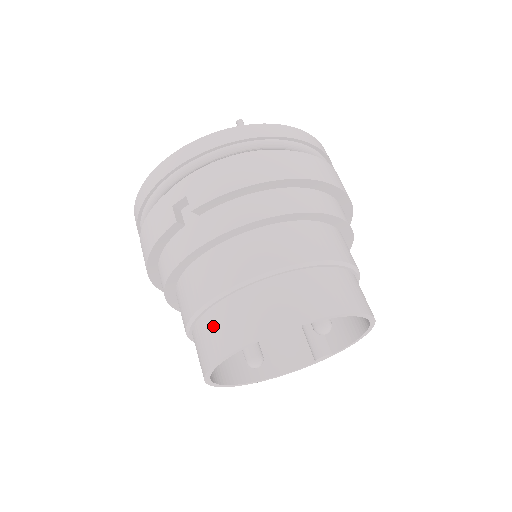
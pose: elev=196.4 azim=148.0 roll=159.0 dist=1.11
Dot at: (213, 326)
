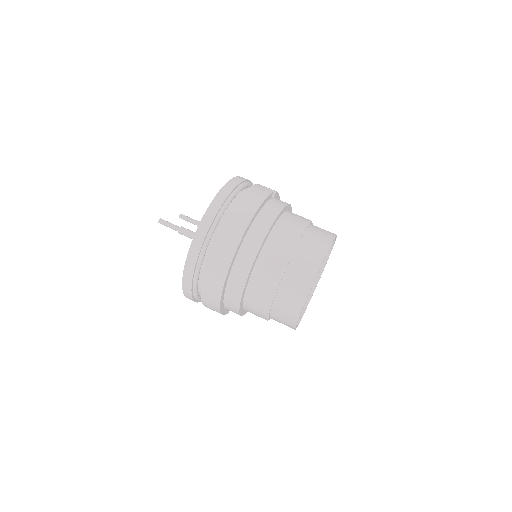
Dot at: (317, 232)
